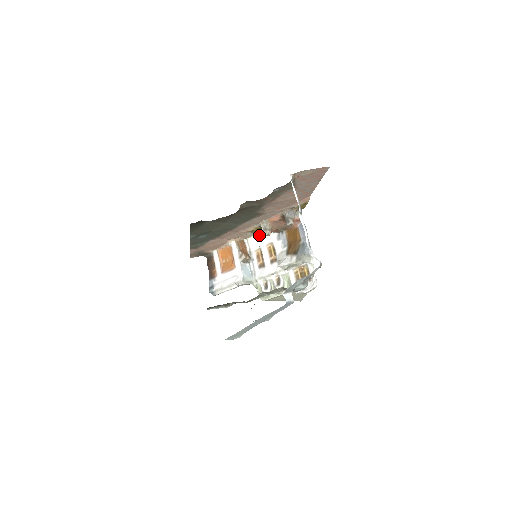
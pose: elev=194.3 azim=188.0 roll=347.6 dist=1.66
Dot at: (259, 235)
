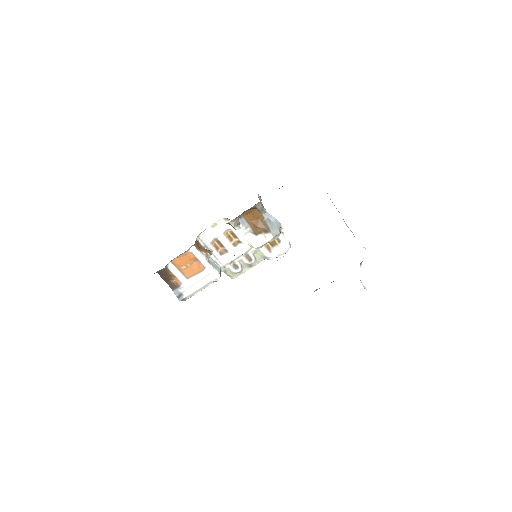
Dot at: (211, 228)
